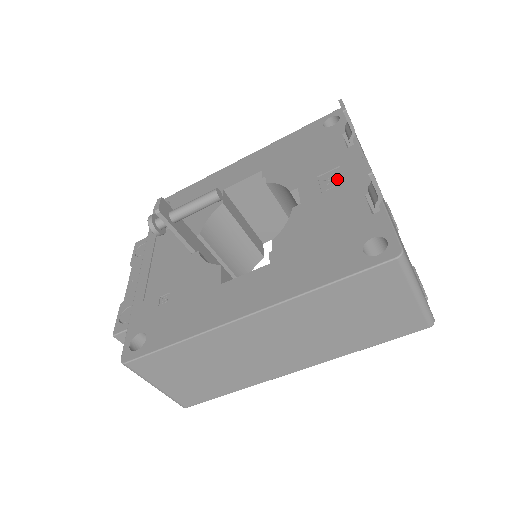
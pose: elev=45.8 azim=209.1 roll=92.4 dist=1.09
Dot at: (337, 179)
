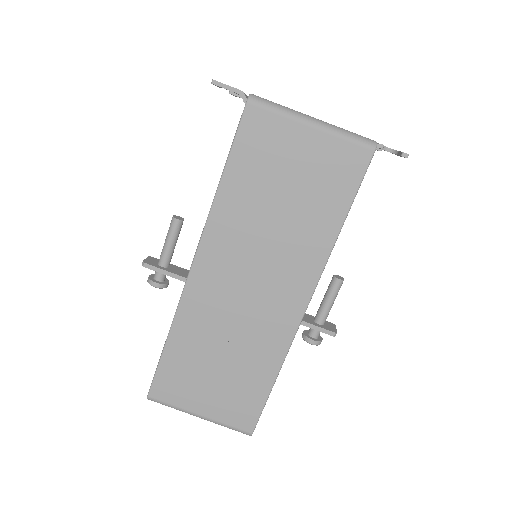
Dot at: occluded
